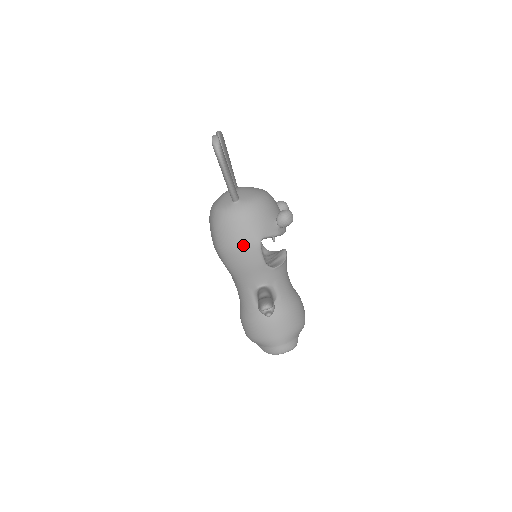
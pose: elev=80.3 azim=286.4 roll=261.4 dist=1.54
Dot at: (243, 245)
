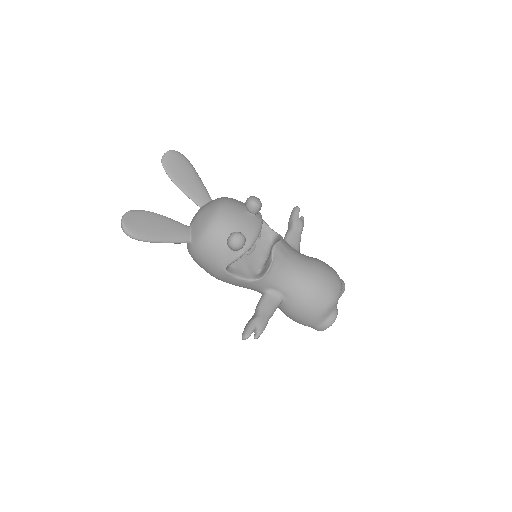
Dot at: (217, 276)
